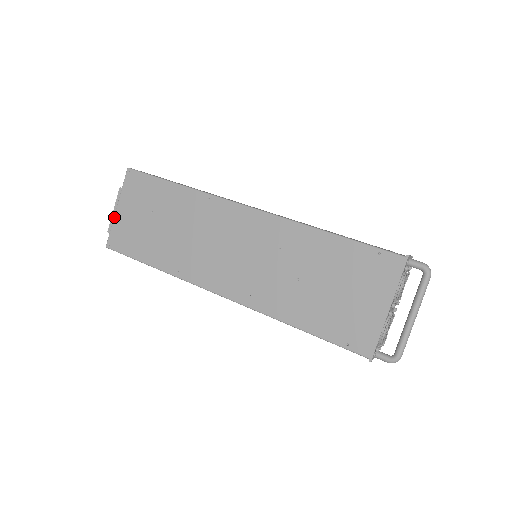
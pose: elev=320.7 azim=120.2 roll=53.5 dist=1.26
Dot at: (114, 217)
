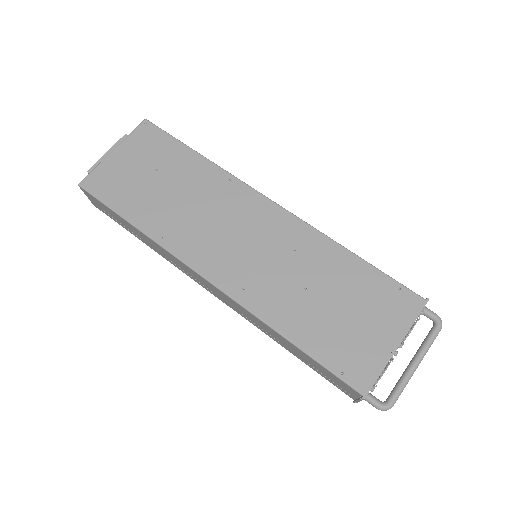
Dot at: (105, 158)
